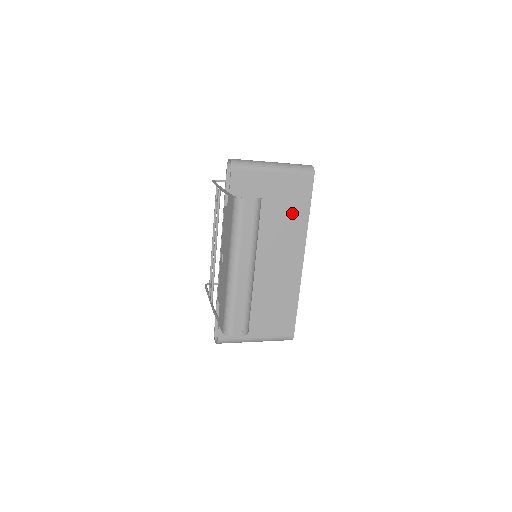
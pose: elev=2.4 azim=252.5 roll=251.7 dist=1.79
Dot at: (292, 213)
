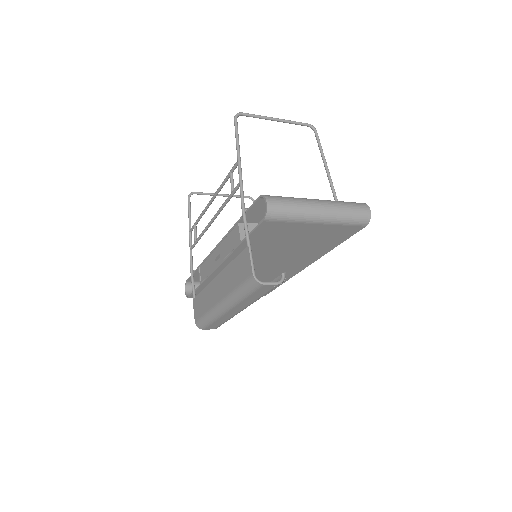
Dot at: (317, 246)
